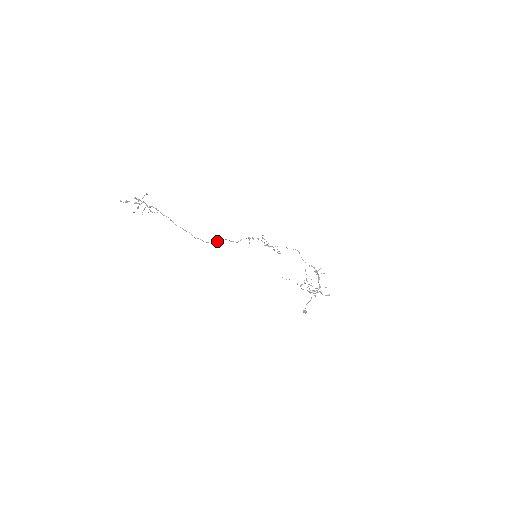
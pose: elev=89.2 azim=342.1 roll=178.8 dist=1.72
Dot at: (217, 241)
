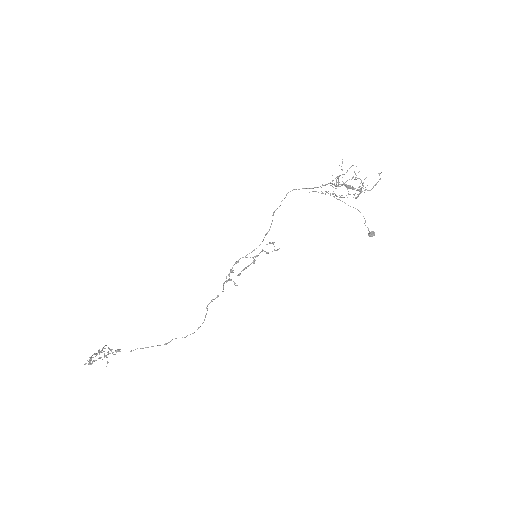
Dot at: (205, 317)
